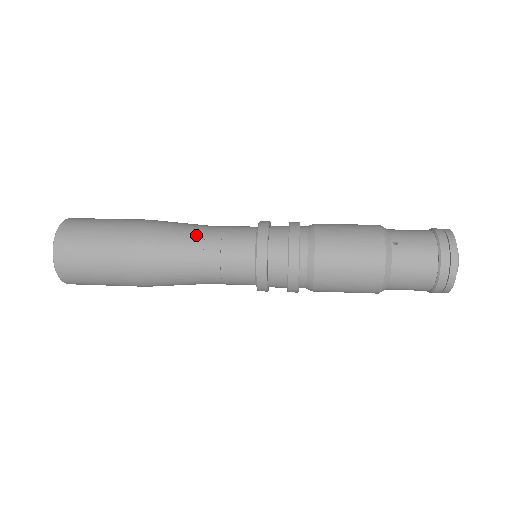
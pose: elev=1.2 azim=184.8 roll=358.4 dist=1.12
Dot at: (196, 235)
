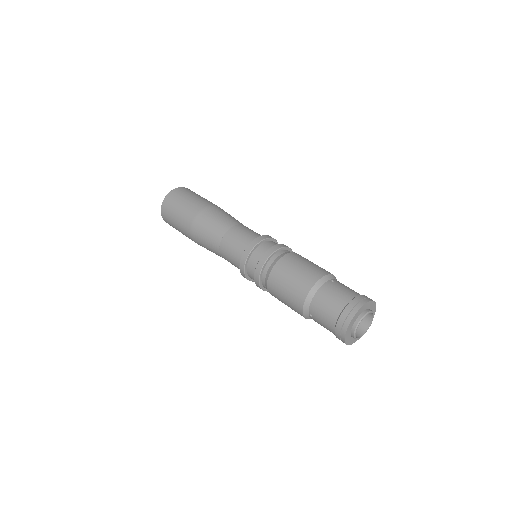
Dot at: (236, 221)
